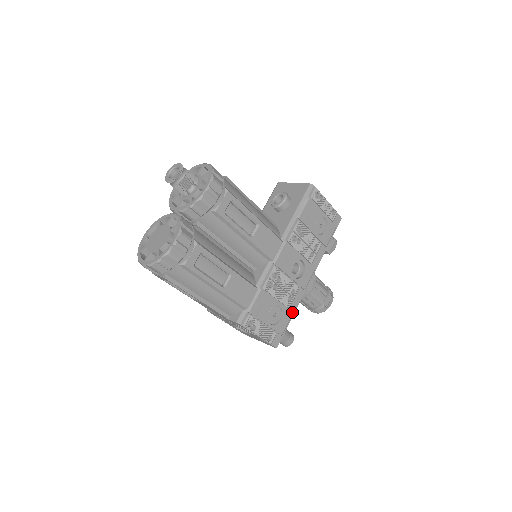
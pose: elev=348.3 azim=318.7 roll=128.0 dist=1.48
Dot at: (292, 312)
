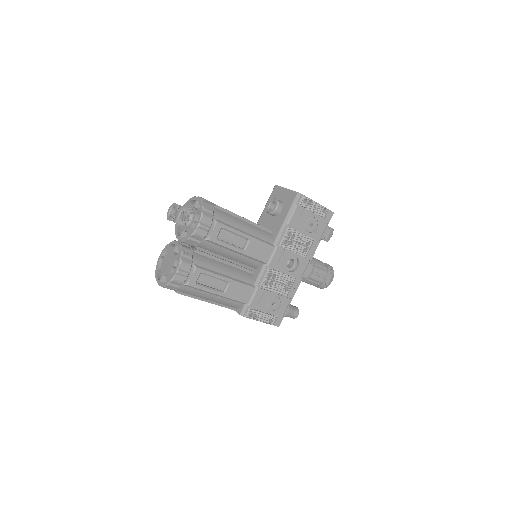
Dot at: (290, 298)
